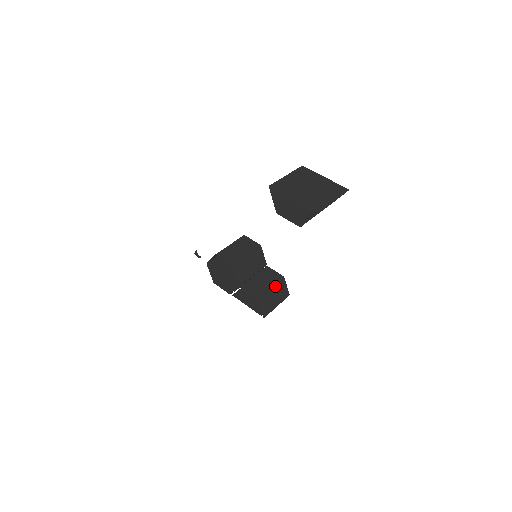
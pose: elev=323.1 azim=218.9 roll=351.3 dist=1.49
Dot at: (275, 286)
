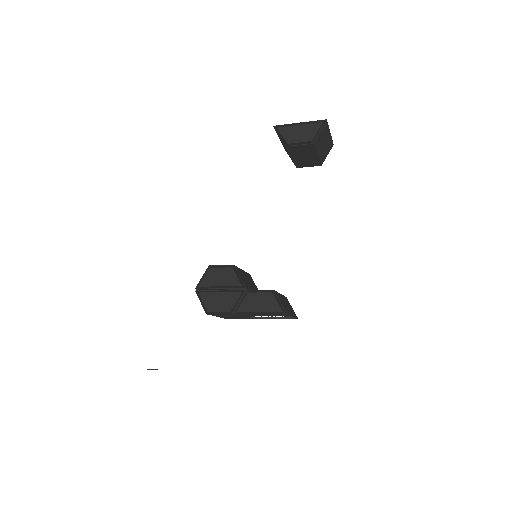
Dot at: (282, 296)
